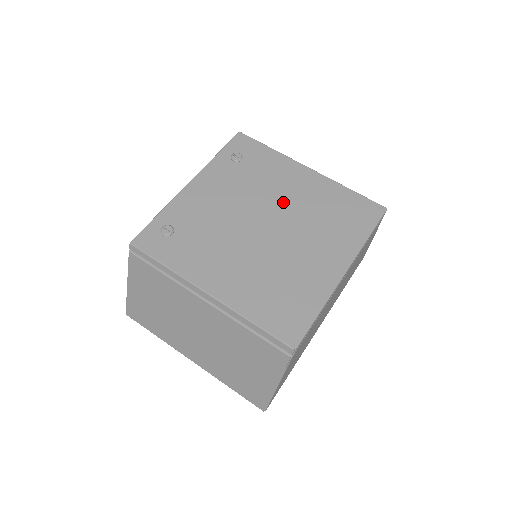
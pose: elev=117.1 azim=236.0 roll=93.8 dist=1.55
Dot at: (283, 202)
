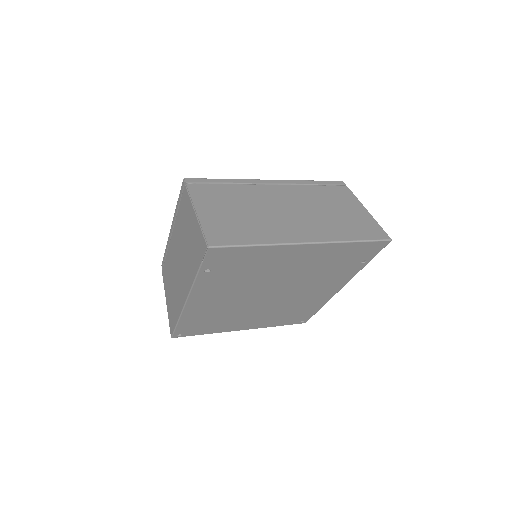
Dot at: occluded
